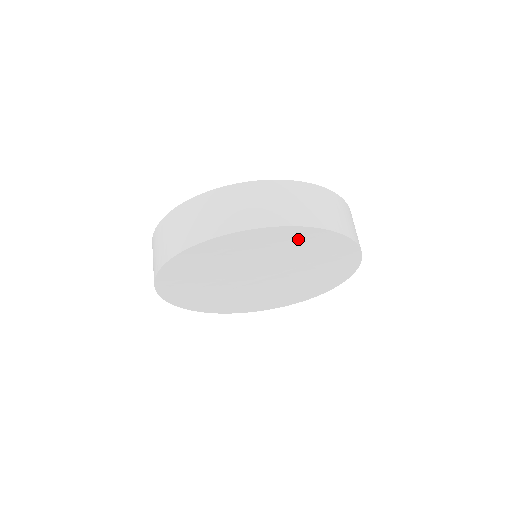
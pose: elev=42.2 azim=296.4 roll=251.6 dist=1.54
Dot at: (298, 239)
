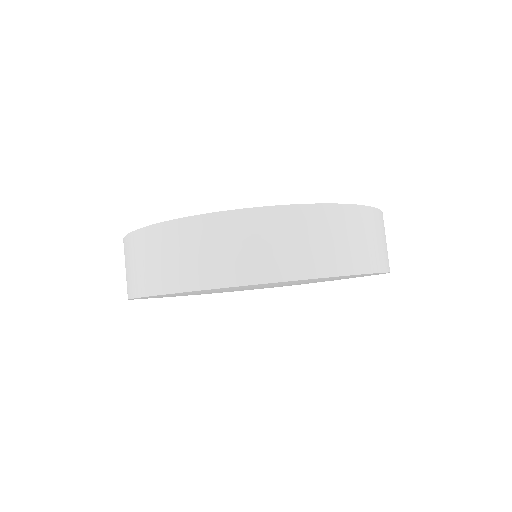
Dot at: occluded
